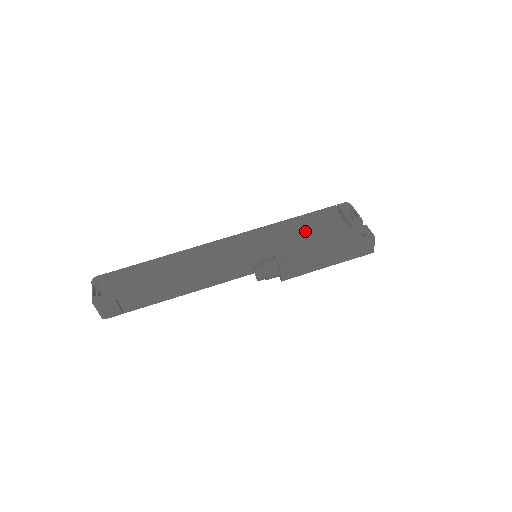
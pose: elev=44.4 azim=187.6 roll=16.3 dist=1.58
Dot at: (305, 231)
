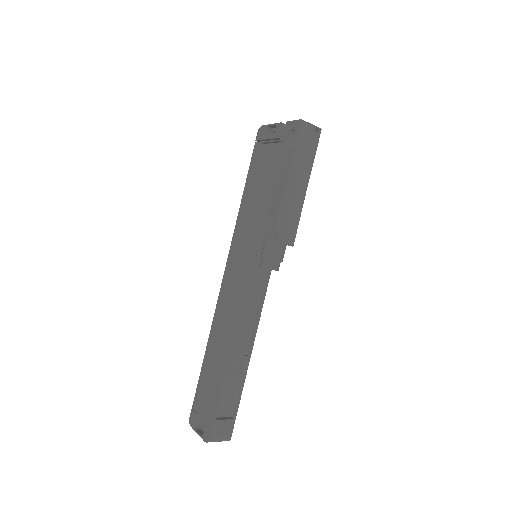
Dot at: (259, 191)
